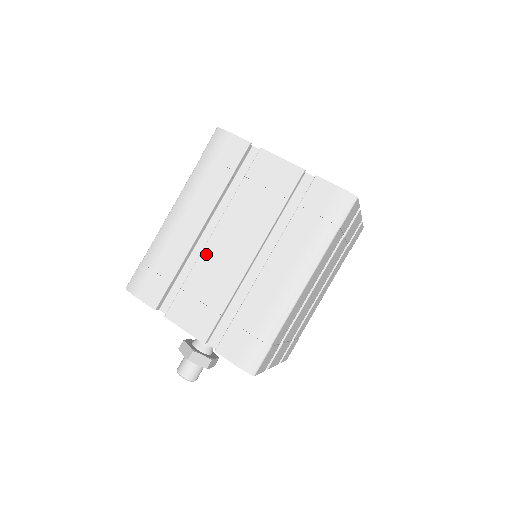
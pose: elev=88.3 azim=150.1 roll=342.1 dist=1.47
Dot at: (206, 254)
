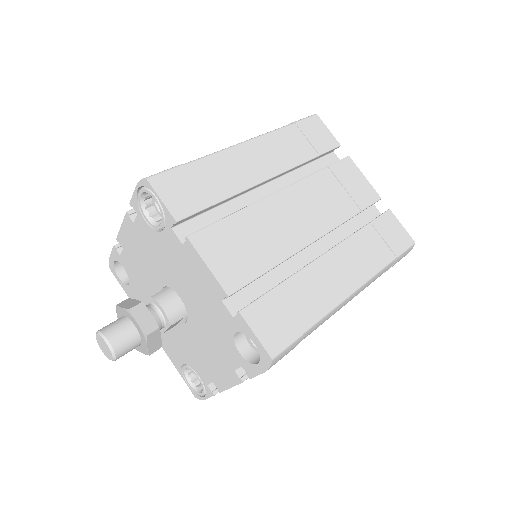
Dot at: occluded
